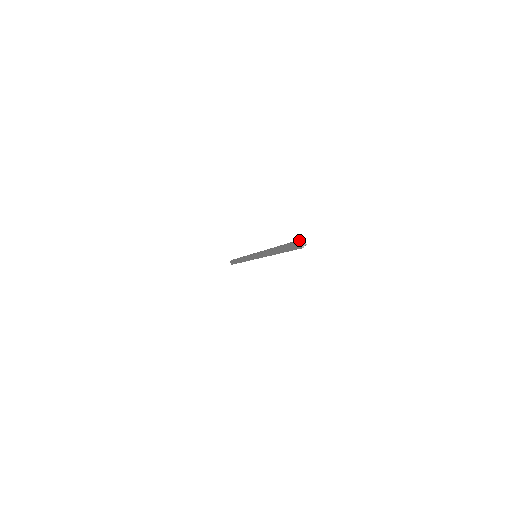
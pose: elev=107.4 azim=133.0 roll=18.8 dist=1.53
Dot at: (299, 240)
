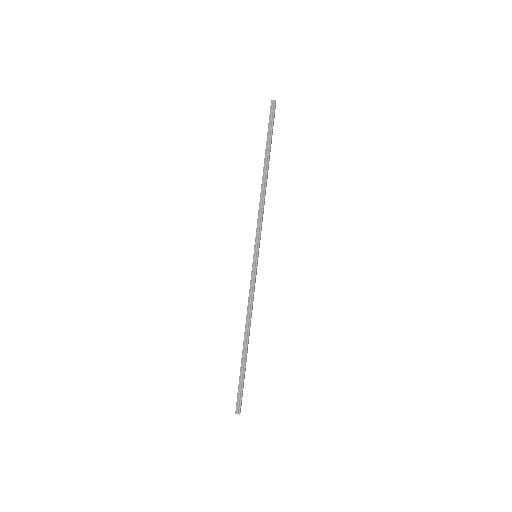
Dot at: (275, 107)
